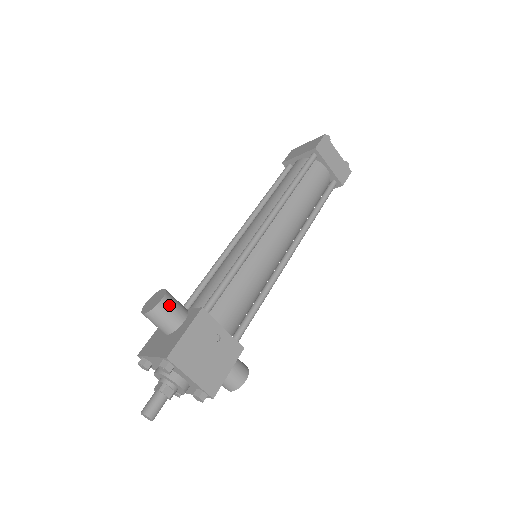
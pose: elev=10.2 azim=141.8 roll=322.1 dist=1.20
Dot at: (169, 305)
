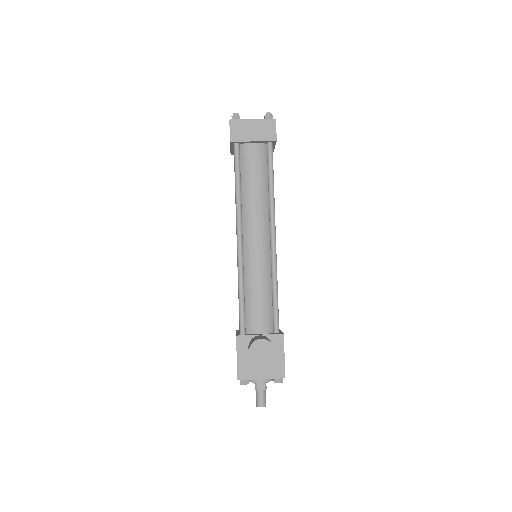
Dot at: occluded
